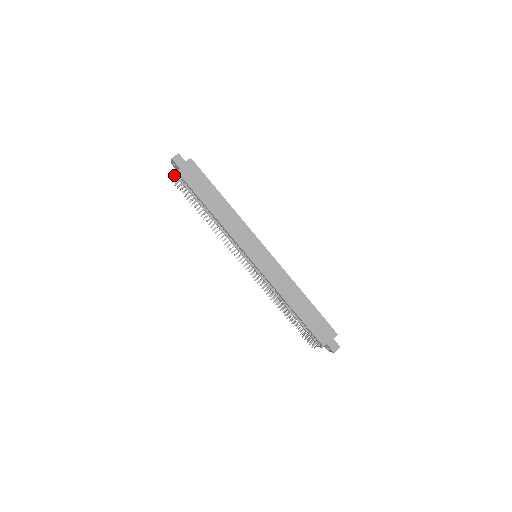
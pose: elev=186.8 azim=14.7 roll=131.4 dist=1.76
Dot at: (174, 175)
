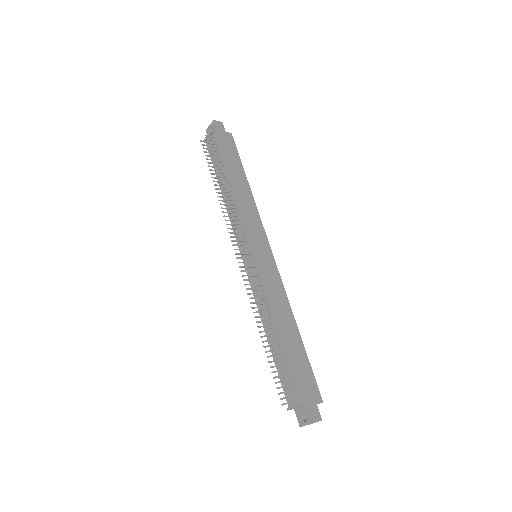
Dot at: (206, 137)
